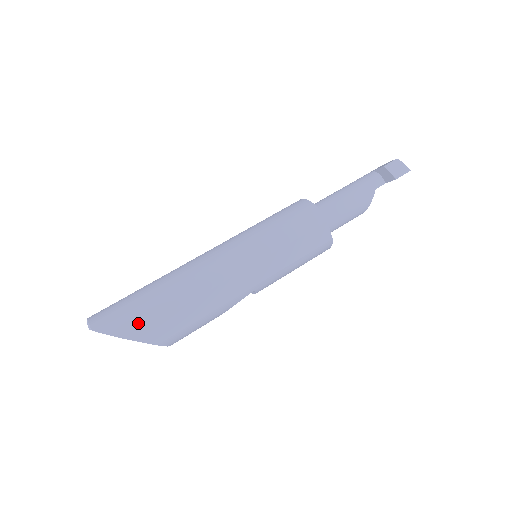
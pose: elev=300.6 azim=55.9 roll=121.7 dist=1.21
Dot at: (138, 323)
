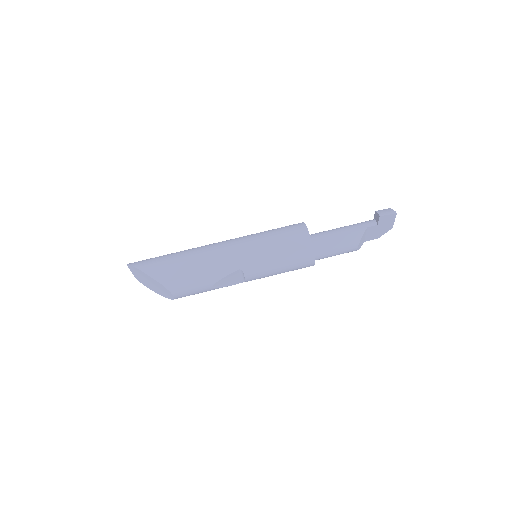
Dot at: (154, 264)
